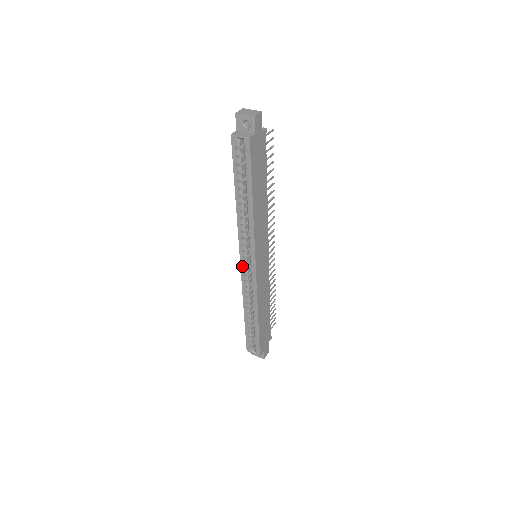
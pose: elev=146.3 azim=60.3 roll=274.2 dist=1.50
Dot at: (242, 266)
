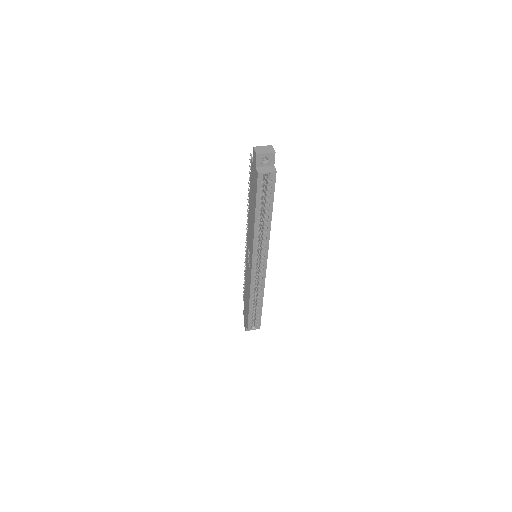
Dot at: (253, 269)
